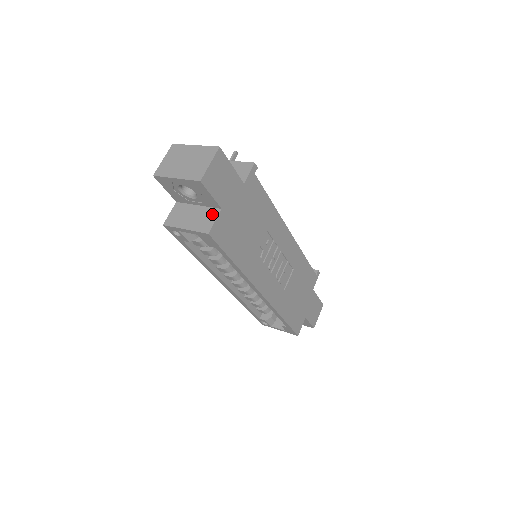
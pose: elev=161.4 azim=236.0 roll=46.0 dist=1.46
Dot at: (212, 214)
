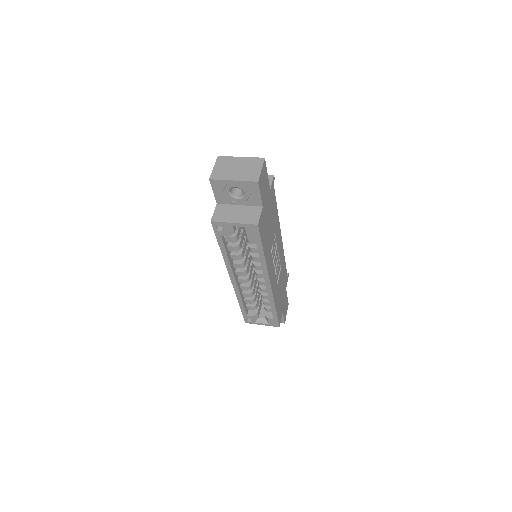
Dot at: (256, 211)
